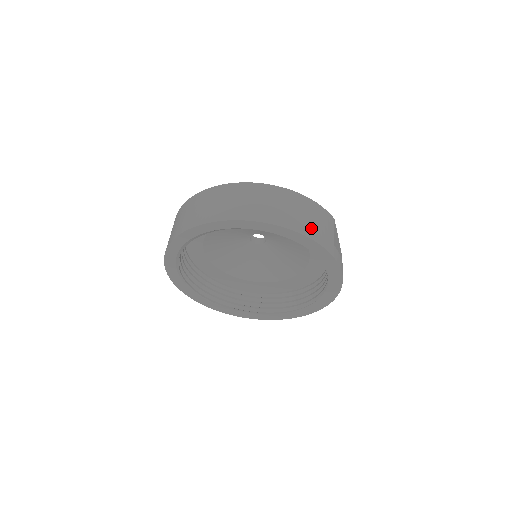
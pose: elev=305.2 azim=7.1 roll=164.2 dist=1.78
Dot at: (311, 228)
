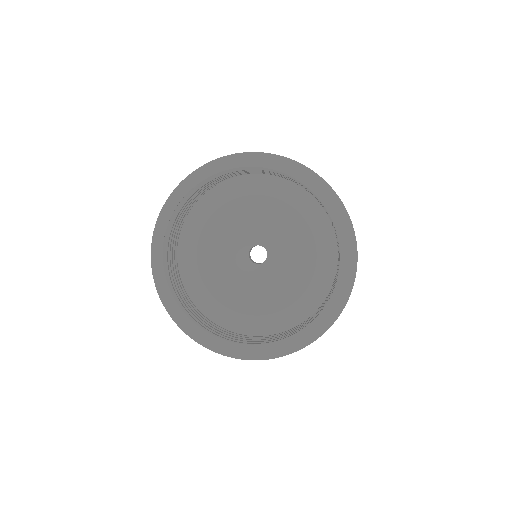
Dot at: occluded
